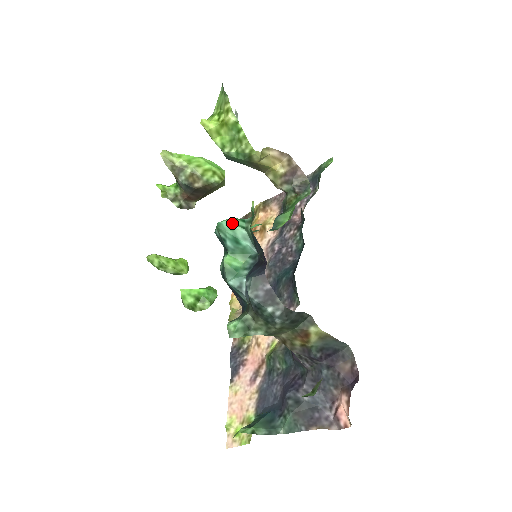
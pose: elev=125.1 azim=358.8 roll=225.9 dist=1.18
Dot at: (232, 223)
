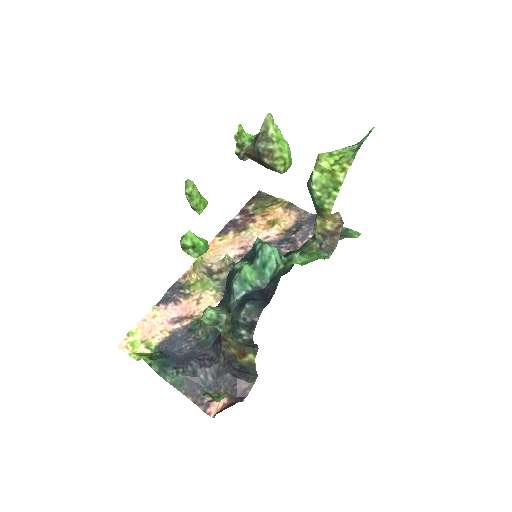
Dot at: (274, 254)
